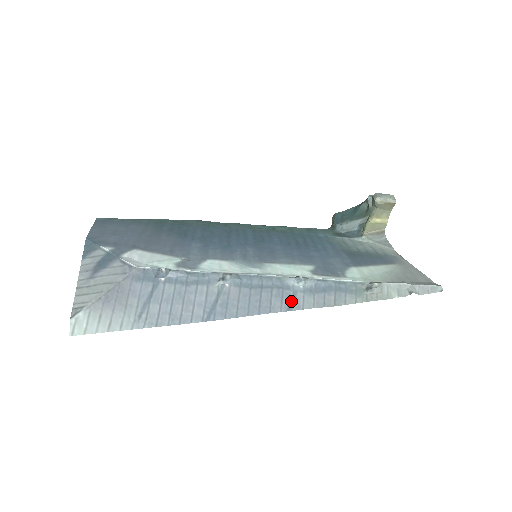
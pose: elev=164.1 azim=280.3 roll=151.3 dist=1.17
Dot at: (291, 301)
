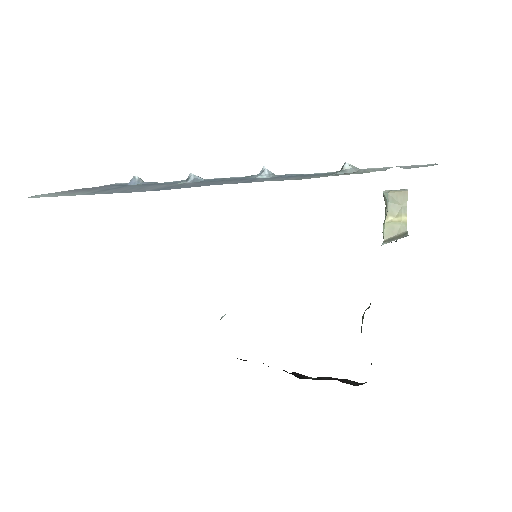
Dot at: (248, 181)
